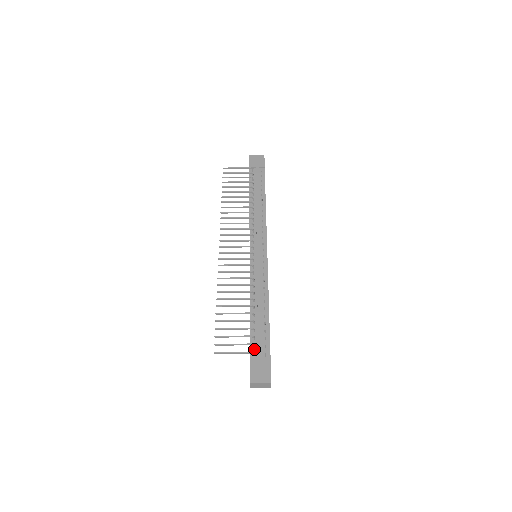
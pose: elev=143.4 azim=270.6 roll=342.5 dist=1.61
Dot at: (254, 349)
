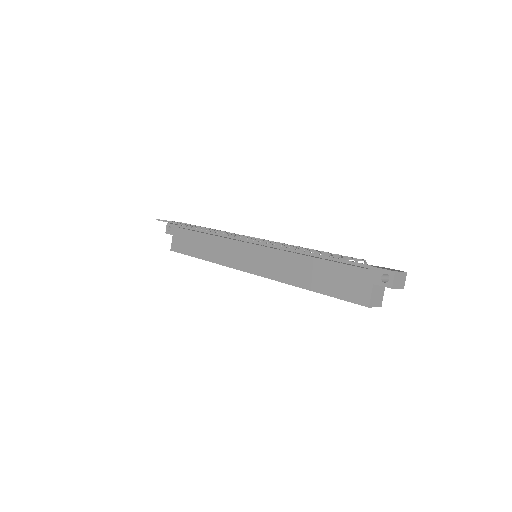
Dot at: (358, 266)
